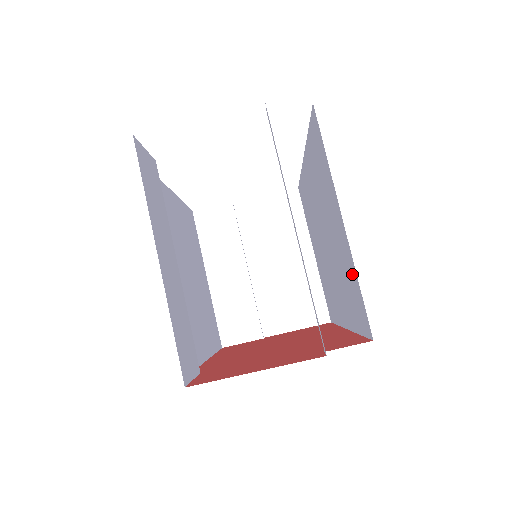
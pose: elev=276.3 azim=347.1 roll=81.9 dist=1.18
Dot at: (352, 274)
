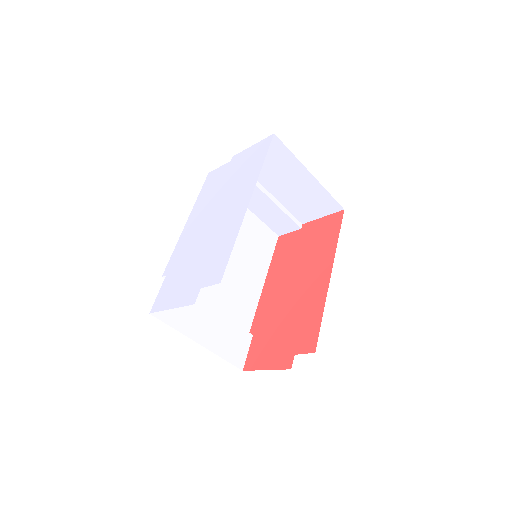
Dot at: occluded
